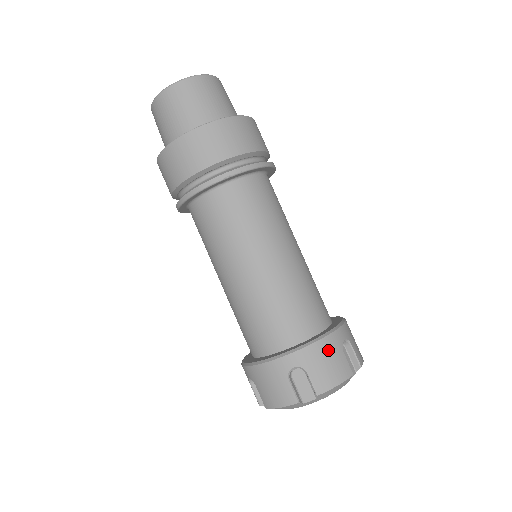
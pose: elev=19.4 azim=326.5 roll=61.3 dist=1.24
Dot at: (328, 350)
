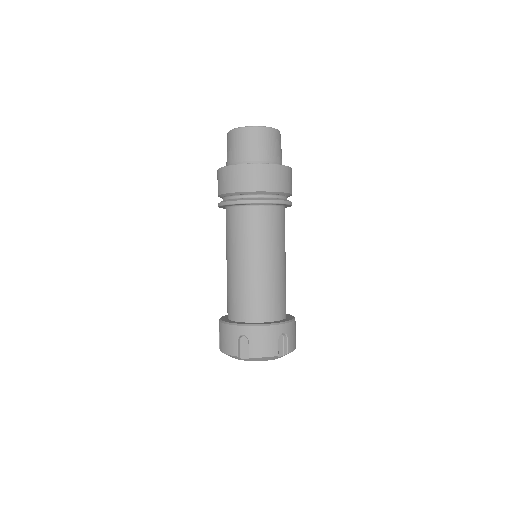
Dot at: (295, 328)
